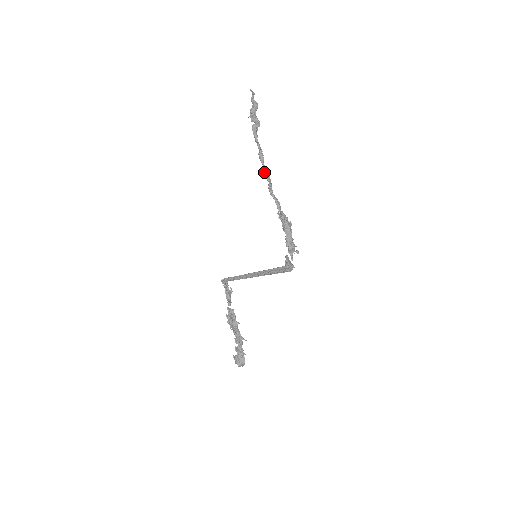
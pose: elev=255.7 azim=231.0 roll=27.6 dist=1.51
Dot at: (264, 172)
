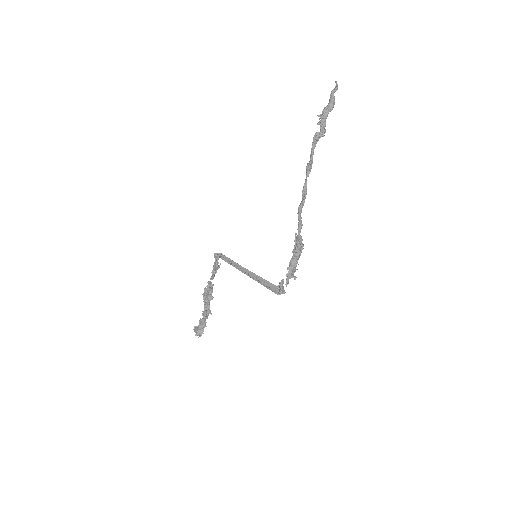
Dot at: (303, 186)
